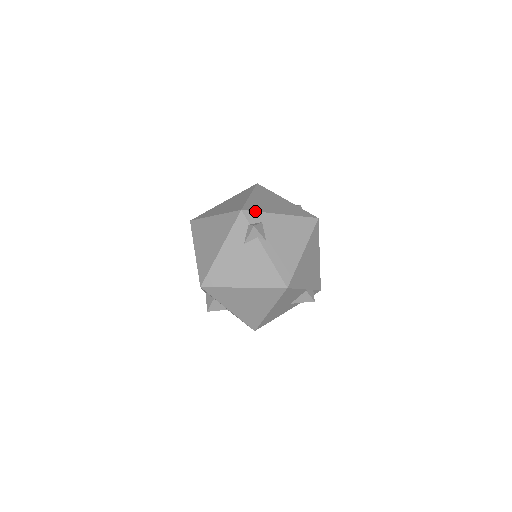
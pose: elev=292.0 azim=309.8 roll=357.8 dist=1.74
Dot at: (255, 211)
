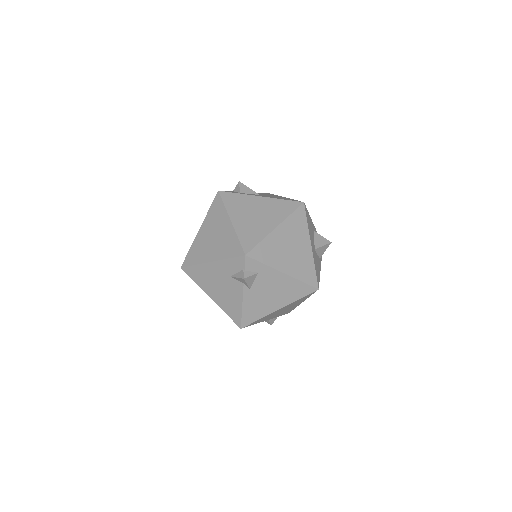
Dot at: (259, 261)
